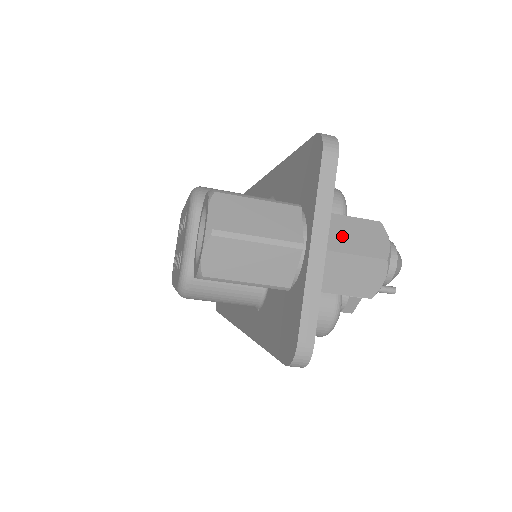
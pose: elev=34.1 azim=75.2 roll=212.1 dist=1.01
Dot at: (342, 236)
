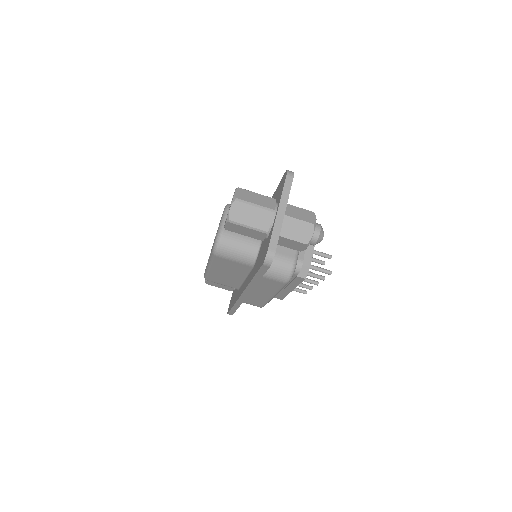
Dot at: (294, 212)
